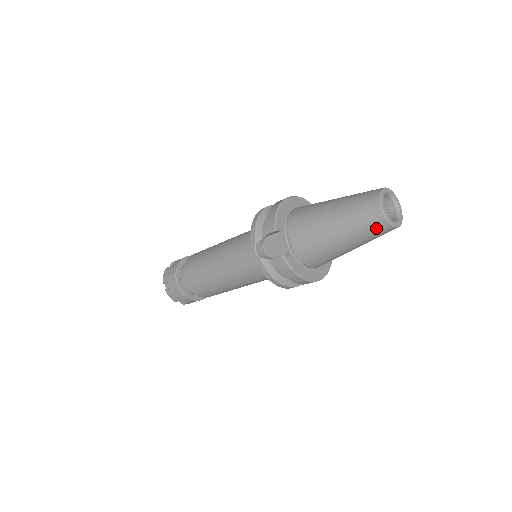
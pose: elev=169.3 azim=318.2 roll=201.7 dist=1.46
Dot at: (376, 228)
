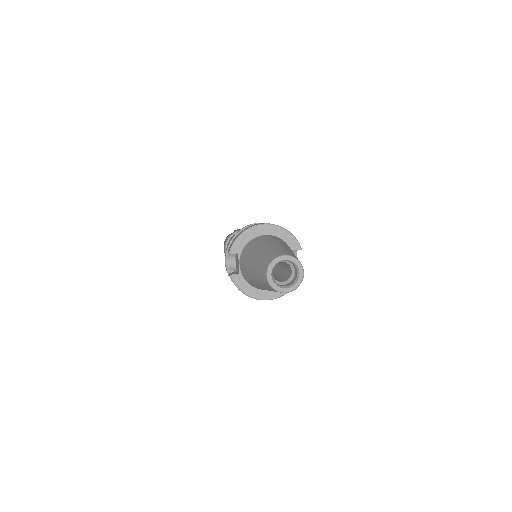
Dot at: (269, 287)
